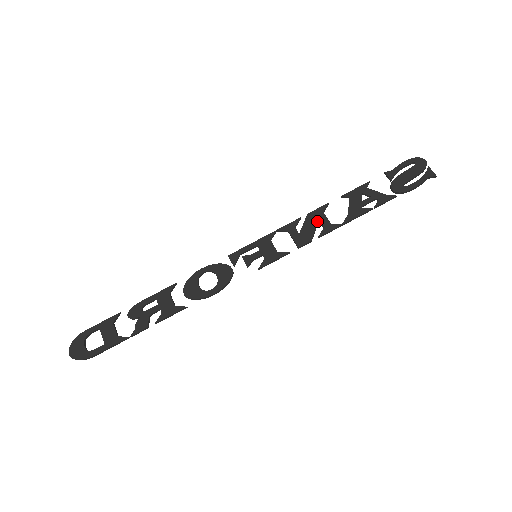
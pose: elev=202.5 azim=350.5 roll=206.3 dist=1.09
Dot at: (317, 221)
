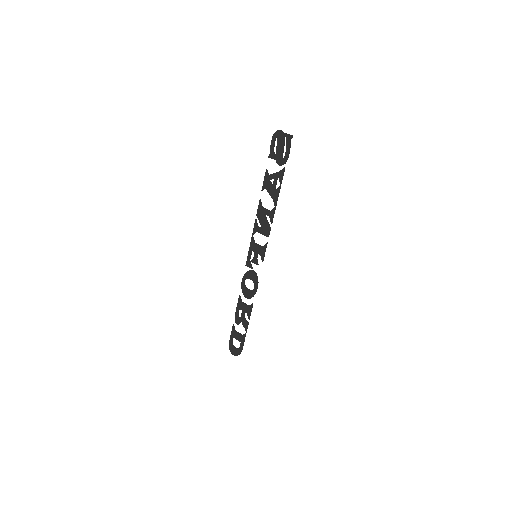
Dot at: (263, 215)
